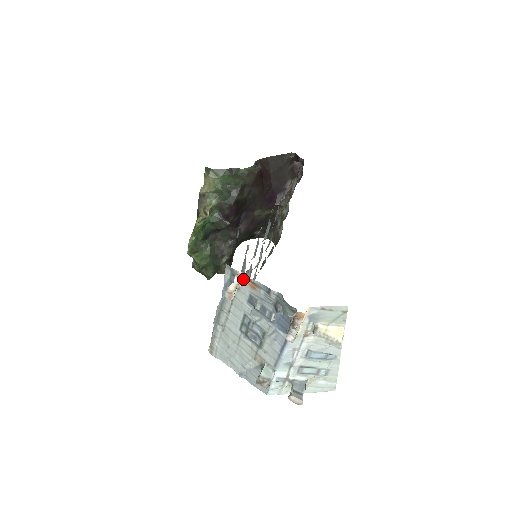
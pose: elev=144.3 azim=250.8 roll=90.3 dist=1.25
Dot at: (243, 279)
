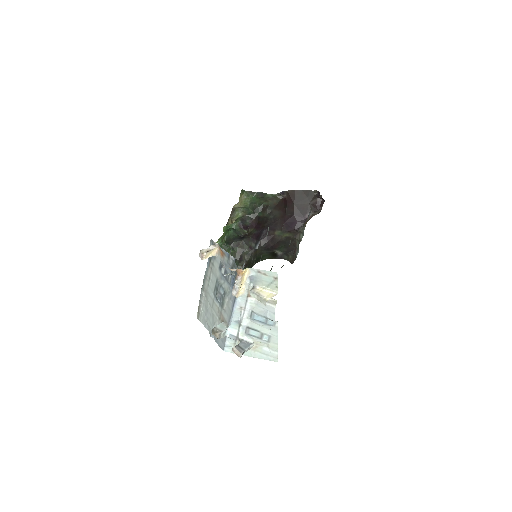
Dot at: (218, 249)
